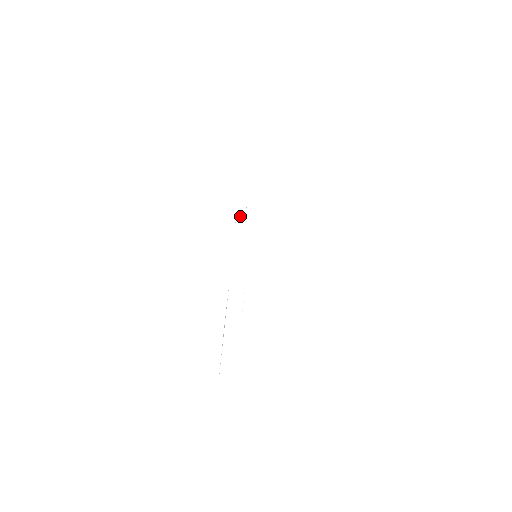
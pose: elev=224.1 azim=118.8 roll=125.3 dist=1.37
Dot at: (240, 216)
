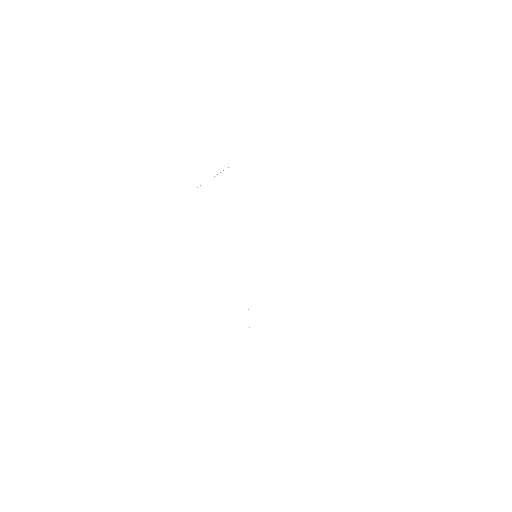
Dot at: occluded
